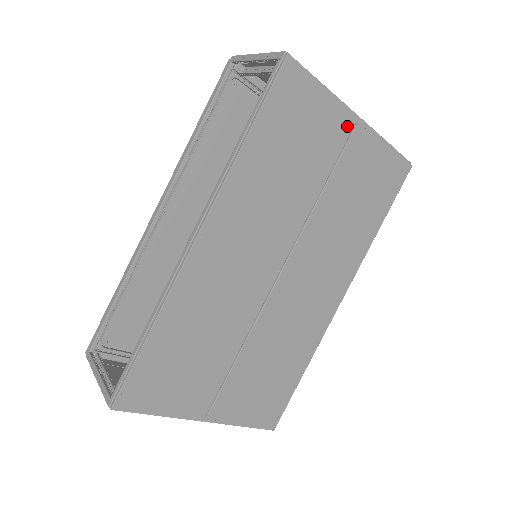
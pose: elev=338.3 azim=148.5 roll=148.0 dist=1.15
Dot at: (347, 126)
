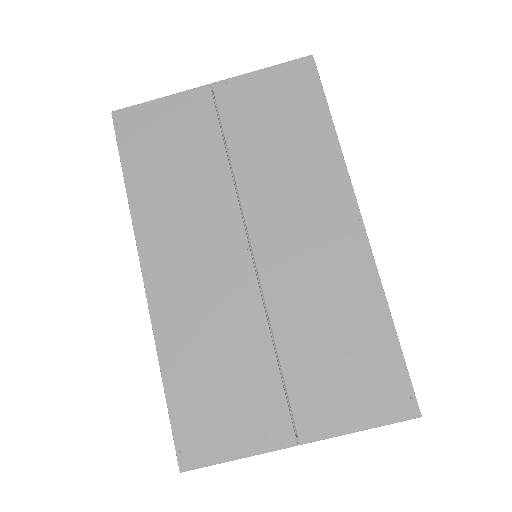
Dot at: (205, 99)
